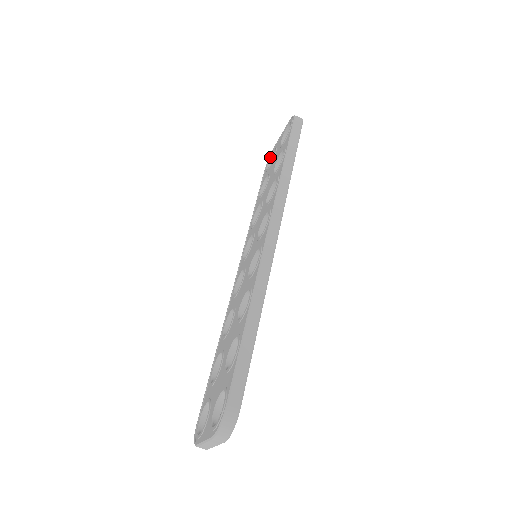
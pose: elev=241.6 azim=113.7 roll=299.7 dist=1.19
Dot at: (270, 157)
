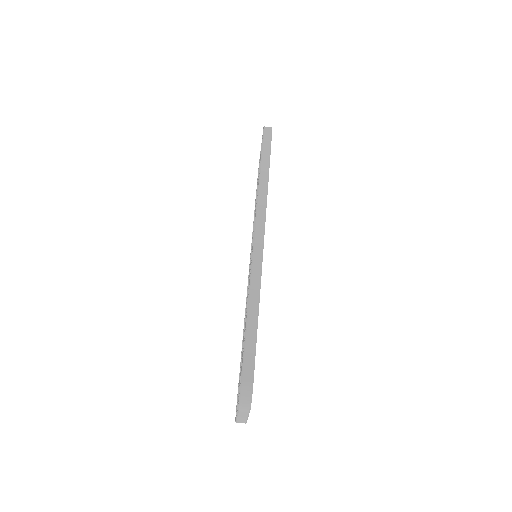
Dot at: occluded
